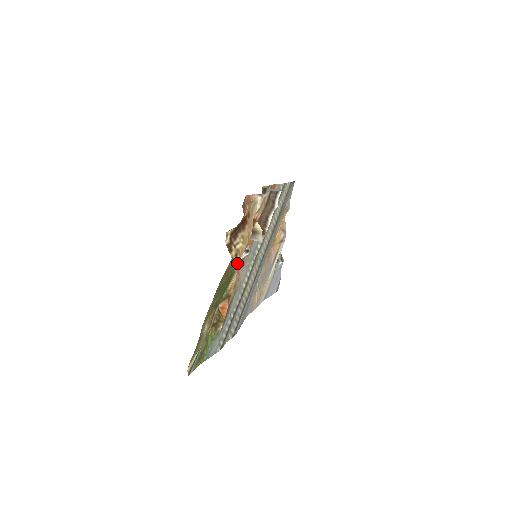
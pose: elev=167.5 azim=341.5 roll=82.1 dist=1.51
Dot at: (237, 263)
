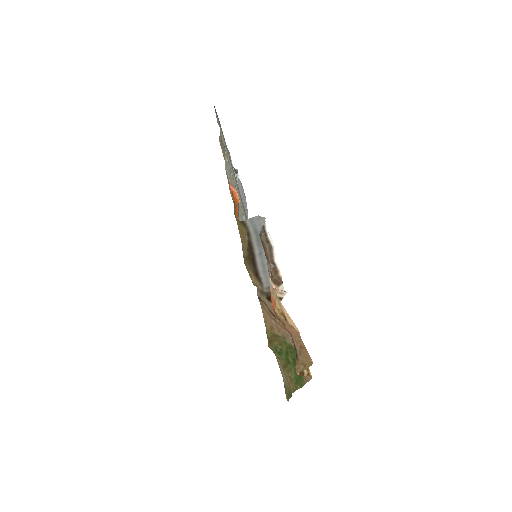
Dot at: (309, 370)
